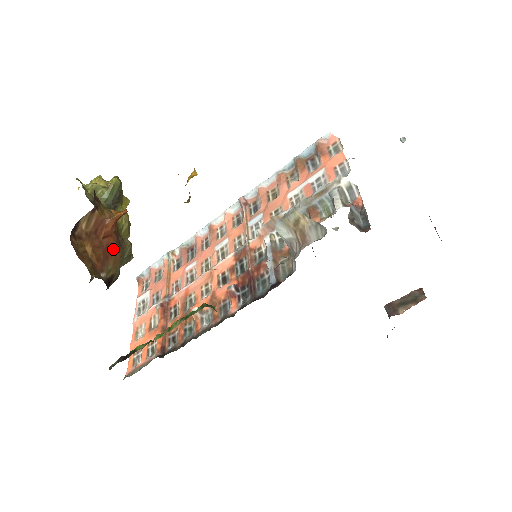
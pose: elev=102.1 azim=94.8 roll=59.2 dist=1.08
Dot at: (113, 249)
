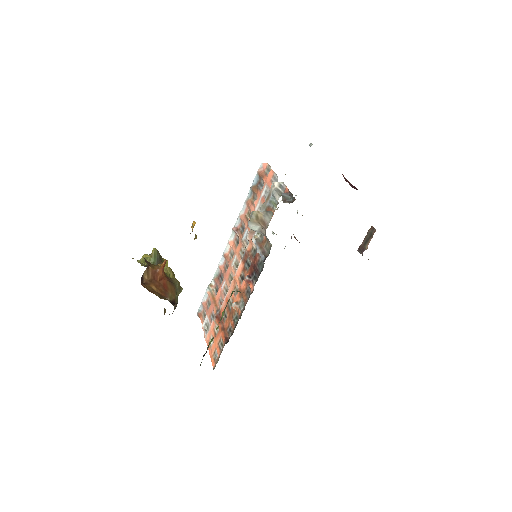
Dot at: (168, 285)
